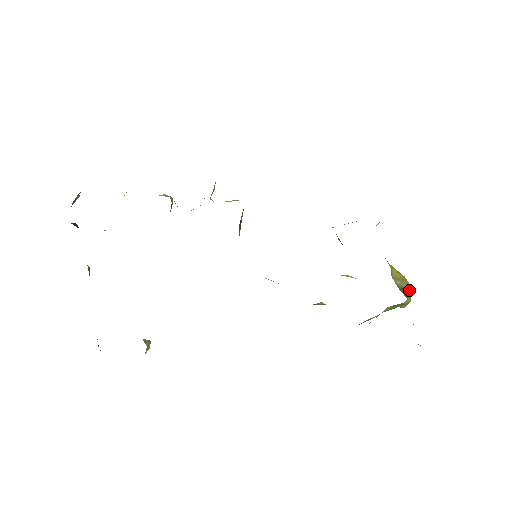
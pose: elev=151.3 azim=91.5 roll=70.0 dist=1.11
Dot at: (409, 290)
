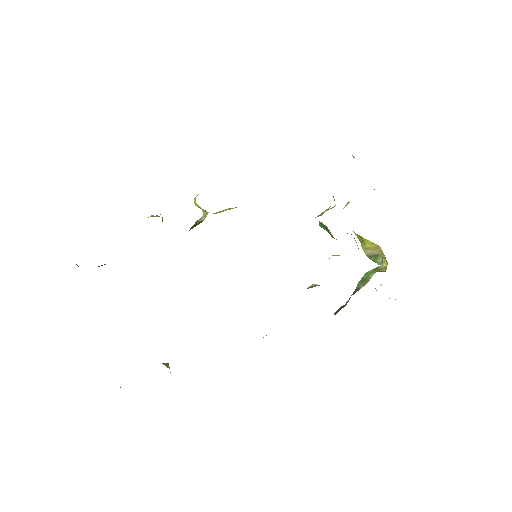
Dot at: (381, 256)
